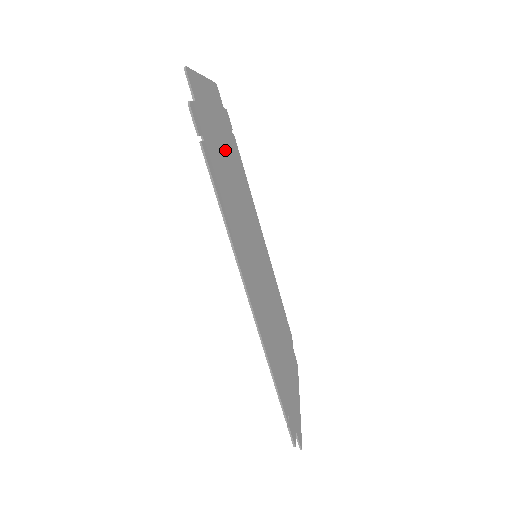
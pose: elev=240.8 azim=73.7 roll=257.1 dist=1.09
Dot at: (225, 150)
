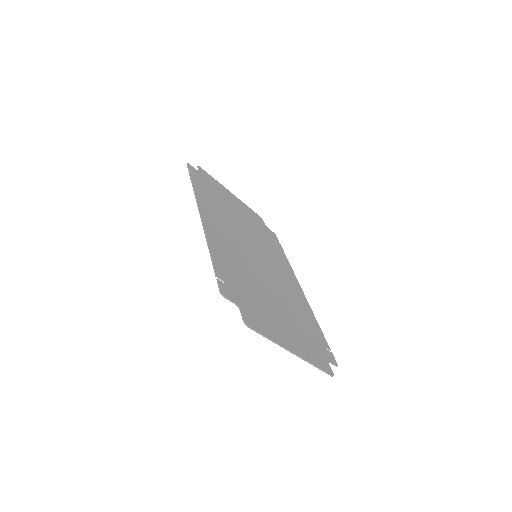
Dot at: (240, 214)
